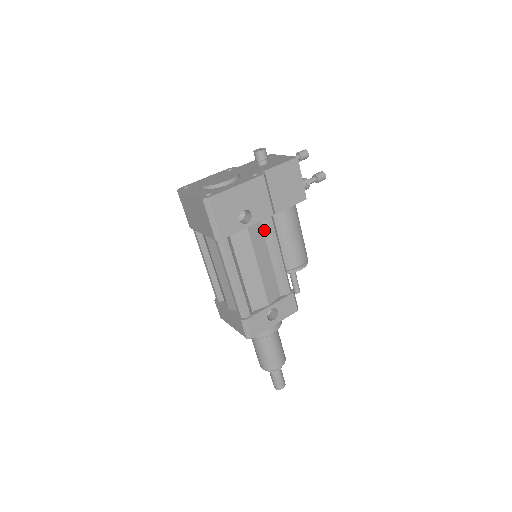
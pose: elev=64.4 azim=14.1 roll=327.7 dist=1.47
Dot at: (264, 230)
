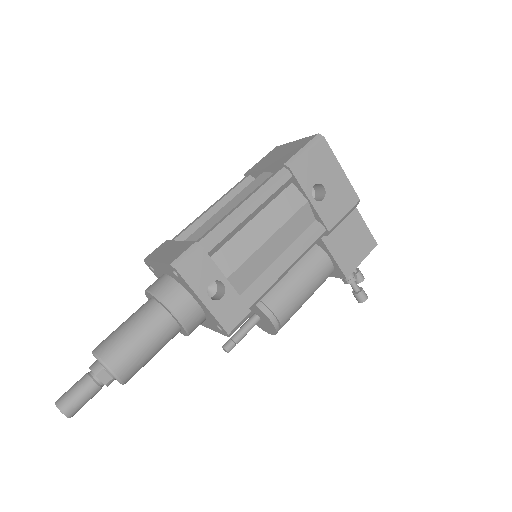
Dot at: (307, 231)
